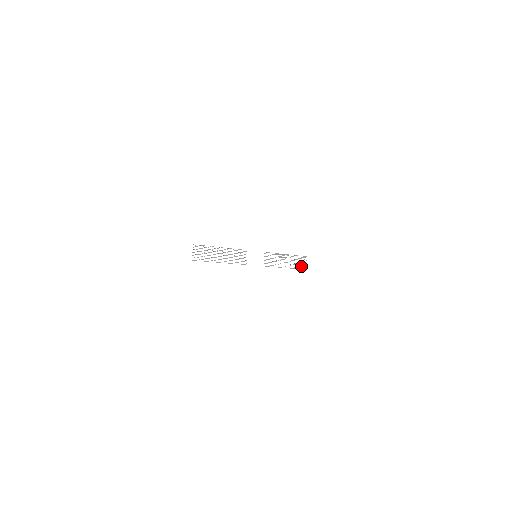
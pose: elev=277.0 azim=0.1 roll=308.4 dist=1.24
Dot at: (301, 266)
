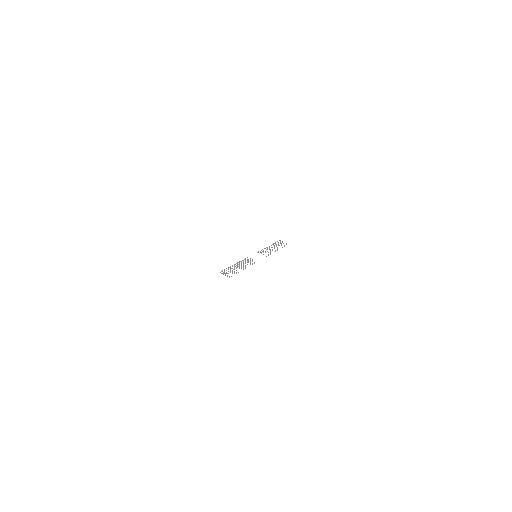
Dot at: (284, 245)
